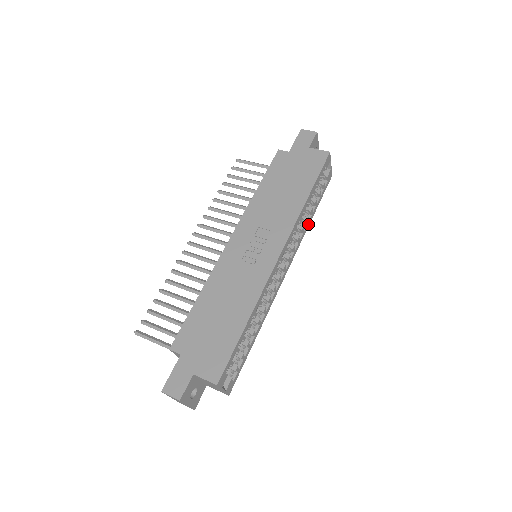
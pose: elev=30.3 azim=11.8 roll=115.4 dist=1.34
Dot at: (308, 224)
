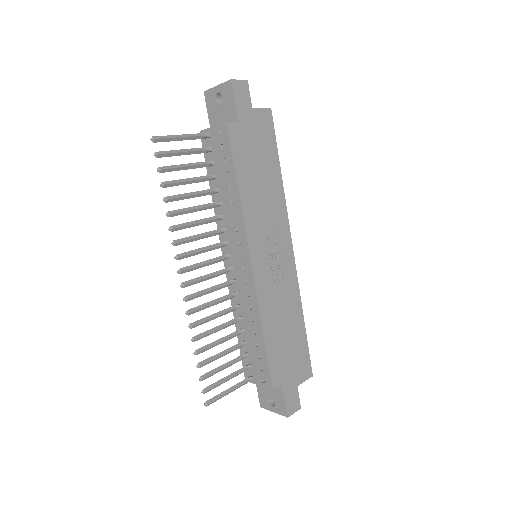
Dot at: occluded
